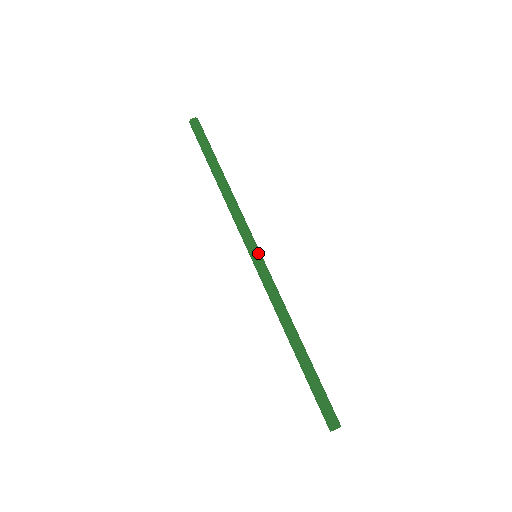
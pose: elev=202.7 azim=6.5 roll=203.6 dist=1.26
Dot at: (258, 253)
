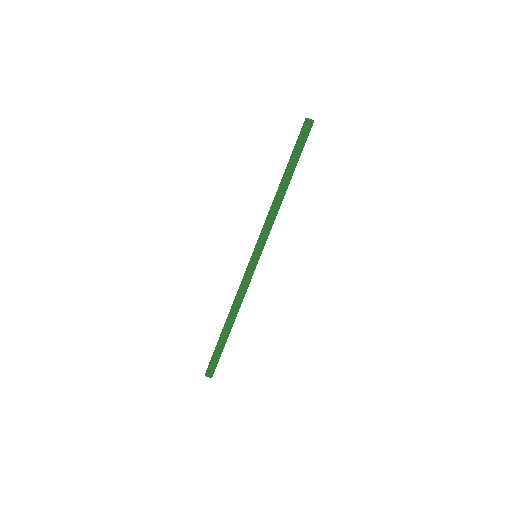
Dot at: (257, 257)
